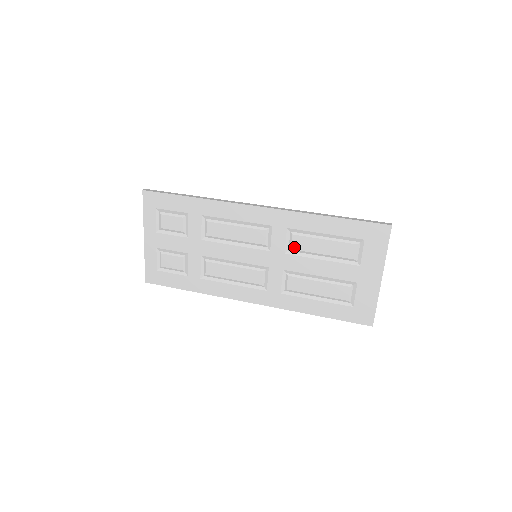
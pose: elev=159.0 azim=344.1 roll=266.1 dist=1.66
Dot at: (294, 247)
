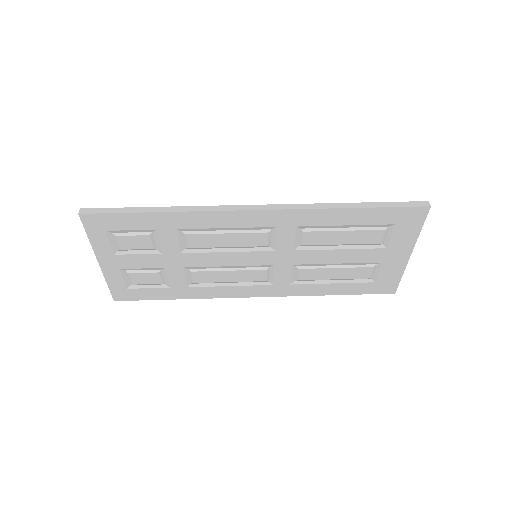
Dot at: (306, 243)
